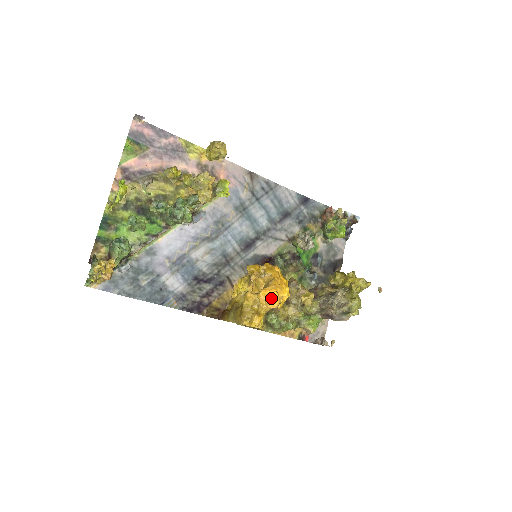
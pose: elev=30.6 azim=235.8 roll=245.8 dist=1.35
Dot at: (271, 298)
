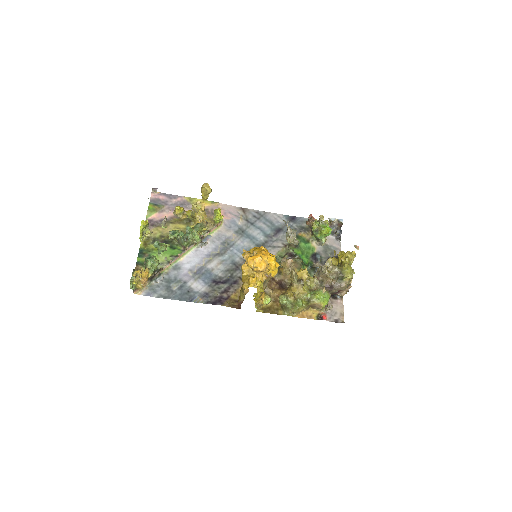
Dot at: (257, 261)
